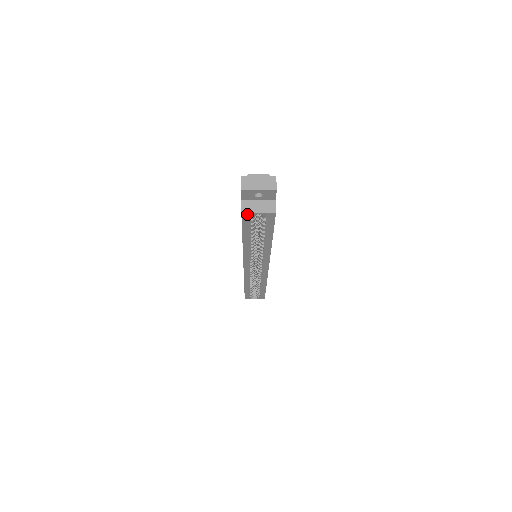
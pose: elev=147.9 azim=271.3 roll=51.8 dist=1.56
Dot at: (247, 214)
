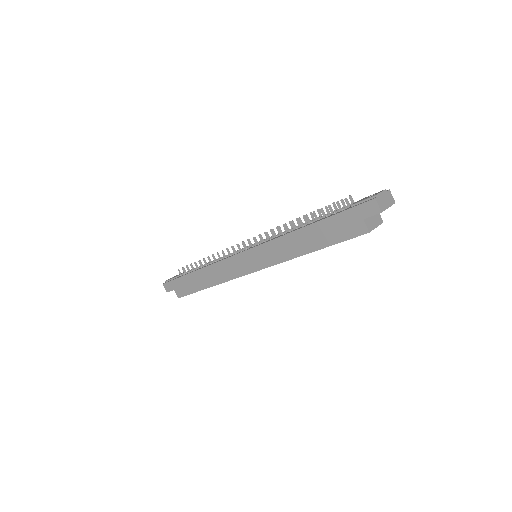
Dot at: (369, 231)
